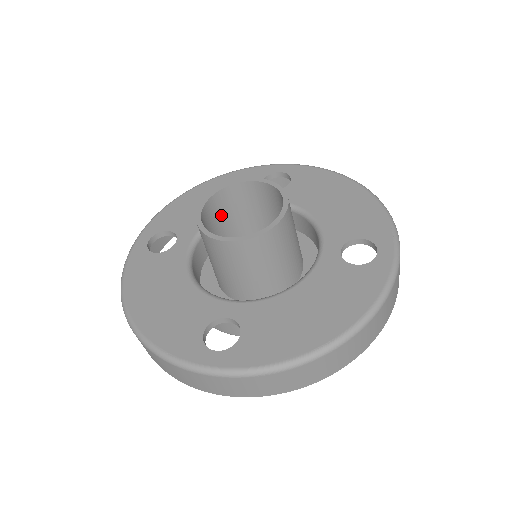
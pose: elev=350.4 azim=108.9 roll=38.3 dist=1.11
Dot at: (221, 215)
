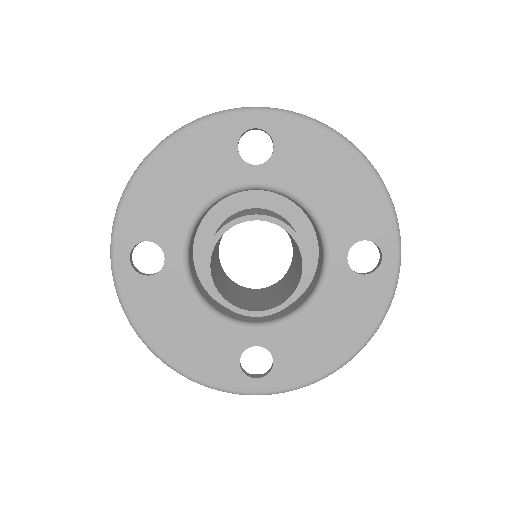
Dot at: occluded
